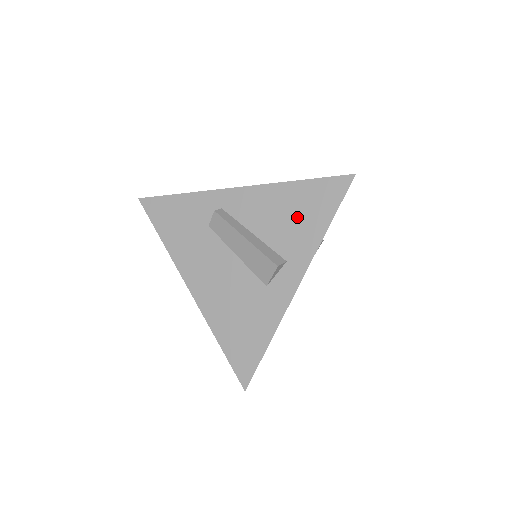
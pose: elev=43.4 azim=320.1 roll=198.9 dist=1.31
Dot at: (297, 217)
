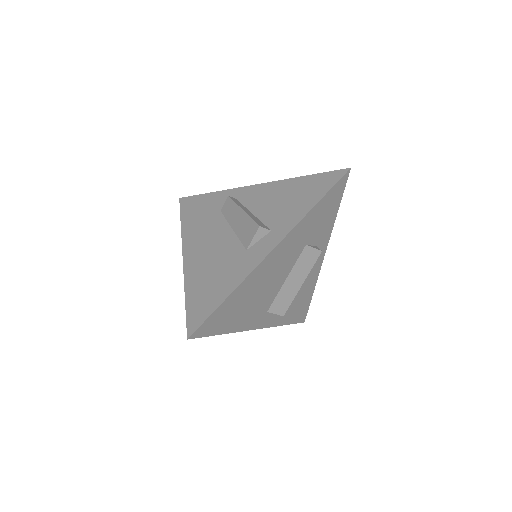
Dot at: (292, 199)
